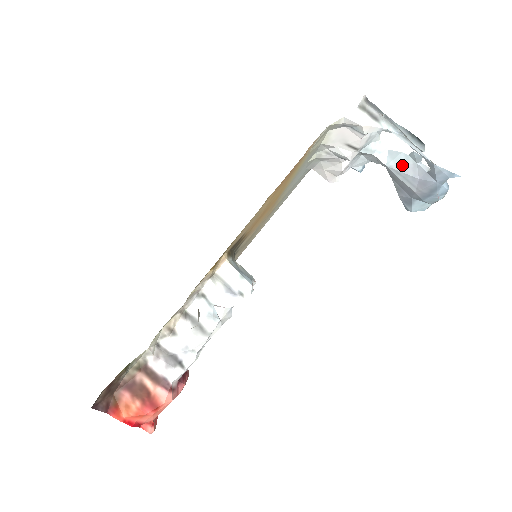
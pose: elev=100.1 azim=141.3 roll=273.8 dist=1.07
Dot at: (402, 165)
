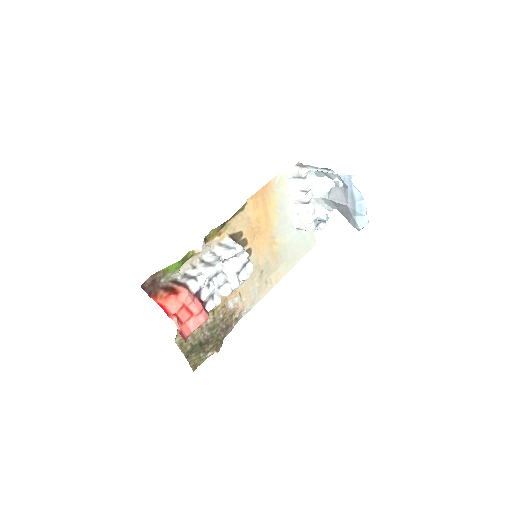
Dot at: (334, 193)
